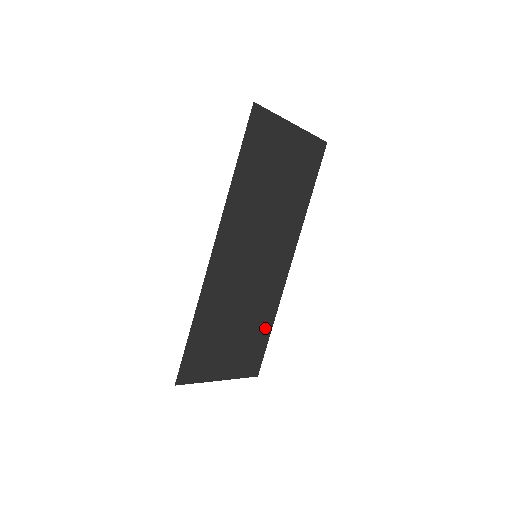
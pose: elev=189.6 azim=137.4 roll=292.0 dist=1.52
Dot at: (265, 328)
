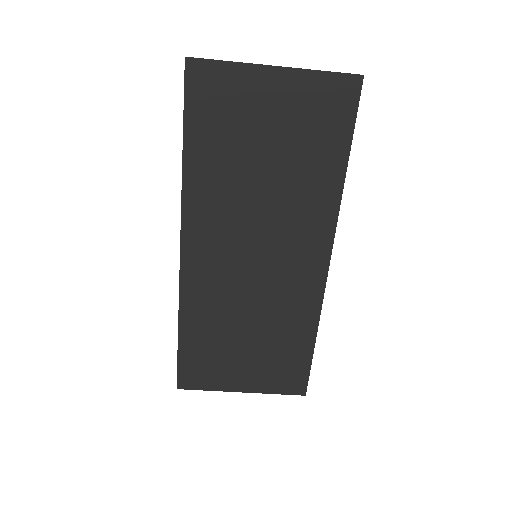
Dot at: (302, 342)
